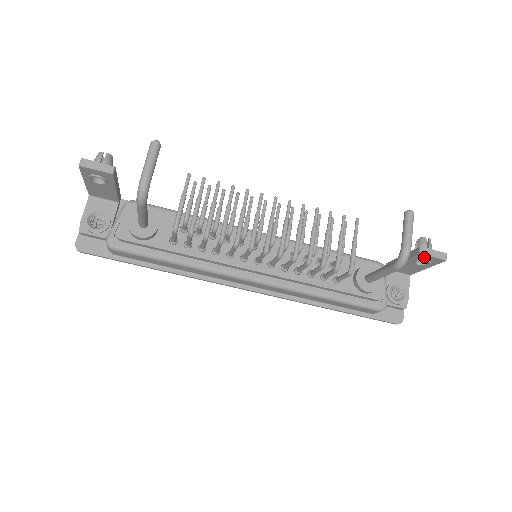
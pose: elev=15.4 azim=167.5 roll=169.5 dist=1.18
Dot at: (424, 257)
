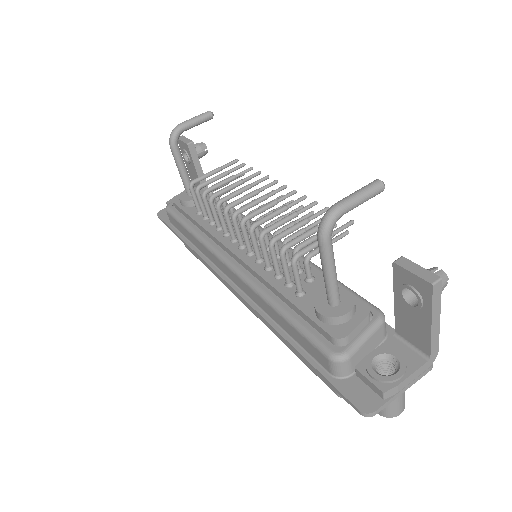
Dot at: (404, 276)
